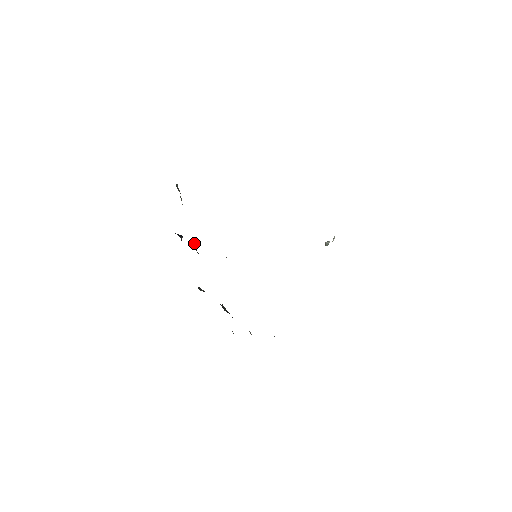
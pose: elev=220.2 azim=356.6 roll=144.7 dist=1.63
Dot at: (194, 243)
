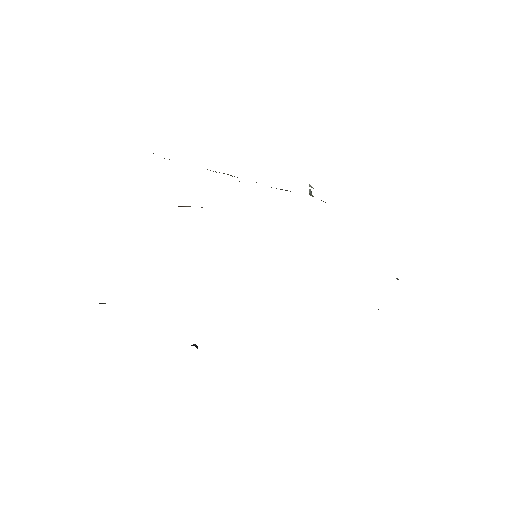
Dot at: occluded
